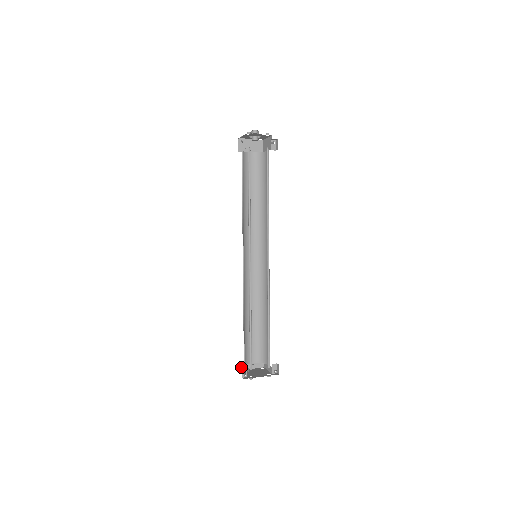
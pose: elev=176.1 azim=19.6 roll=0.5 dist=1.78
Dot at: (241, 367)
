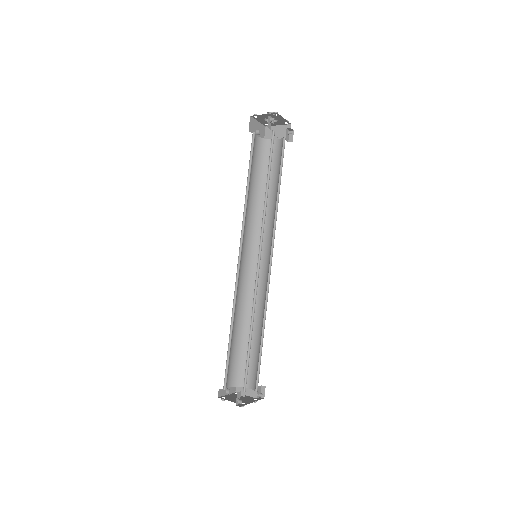
Dot at: (218, 393)
